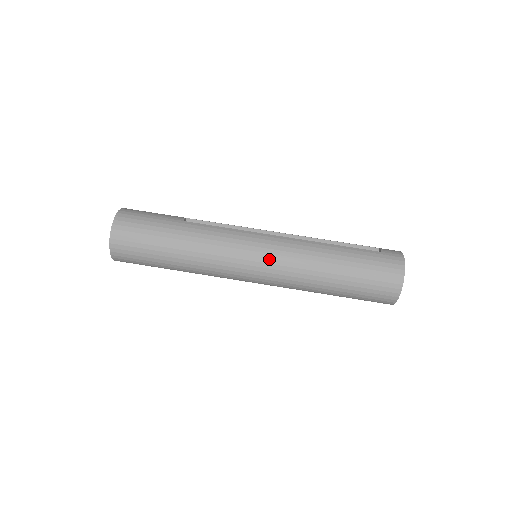
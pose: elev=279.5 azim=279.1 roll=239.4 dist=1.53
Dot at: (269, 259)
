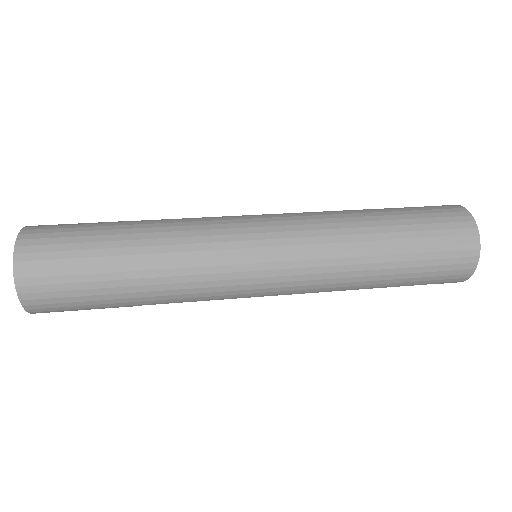
Dot at: (282, 239)
